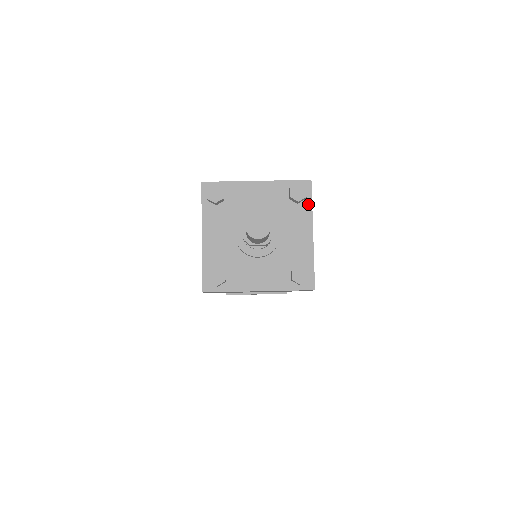
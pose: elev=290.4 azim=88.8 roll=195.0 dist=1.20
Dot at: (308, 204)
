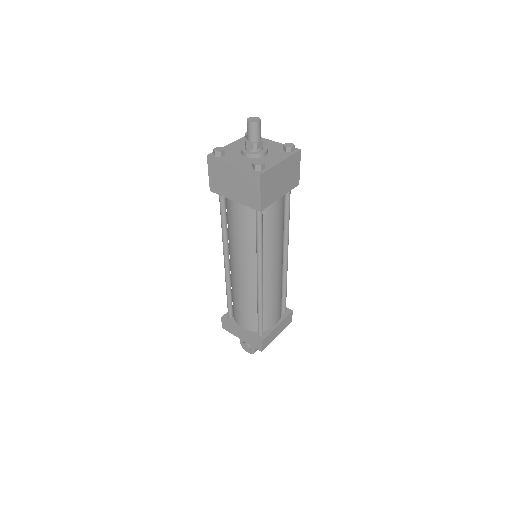
Dot at: (291, 154)
